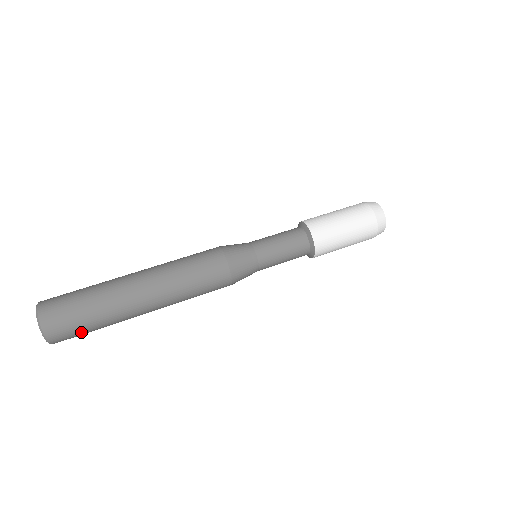
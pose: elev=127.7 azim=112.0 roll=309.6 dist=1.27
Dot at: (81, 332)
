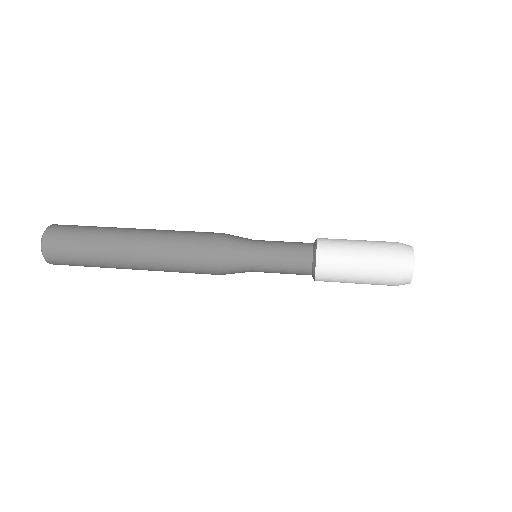
Dot at: (72, 261)
